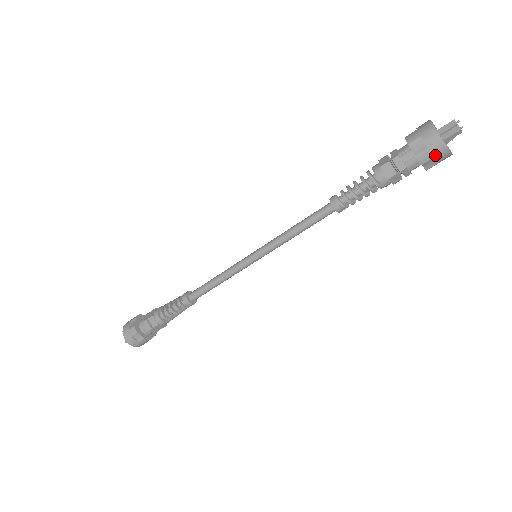
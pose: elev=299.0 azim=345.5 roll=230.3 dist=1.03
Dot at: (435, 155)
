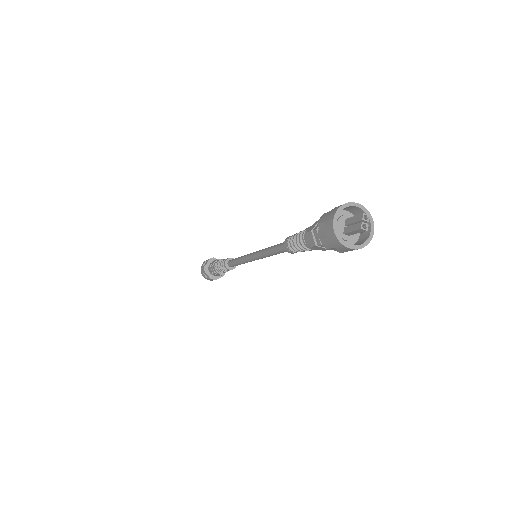
Dot at: (335, 246)
